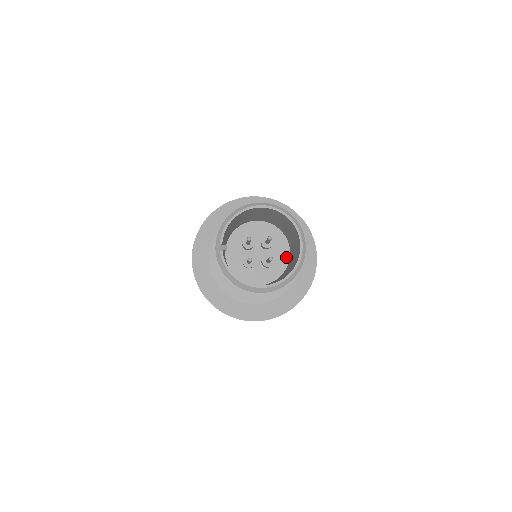
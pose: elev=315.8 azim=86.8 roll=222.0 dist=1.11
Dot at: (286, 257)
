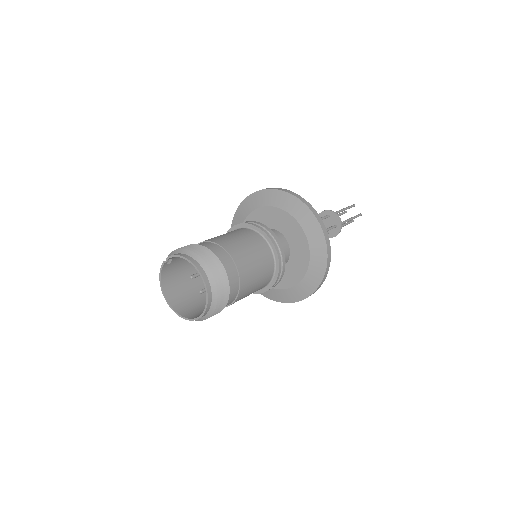
Dot at: occluded
